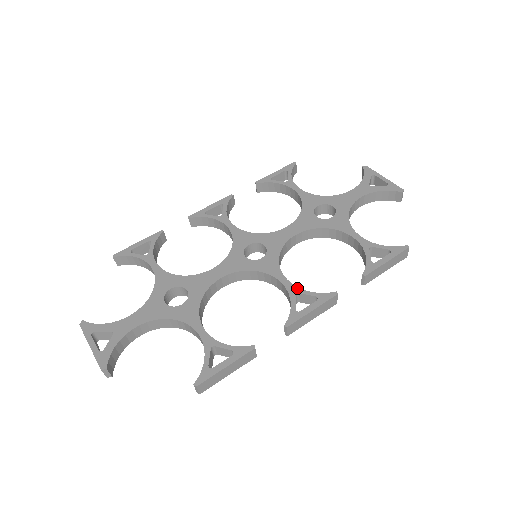
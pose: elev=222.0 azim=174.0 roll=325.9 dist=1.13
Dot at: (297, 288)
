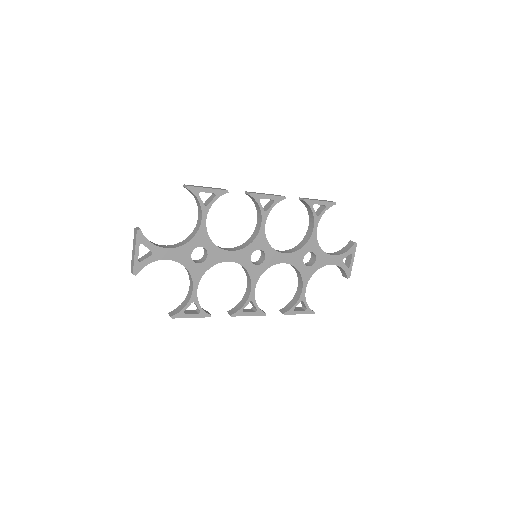
Dot at: (254, 298)
